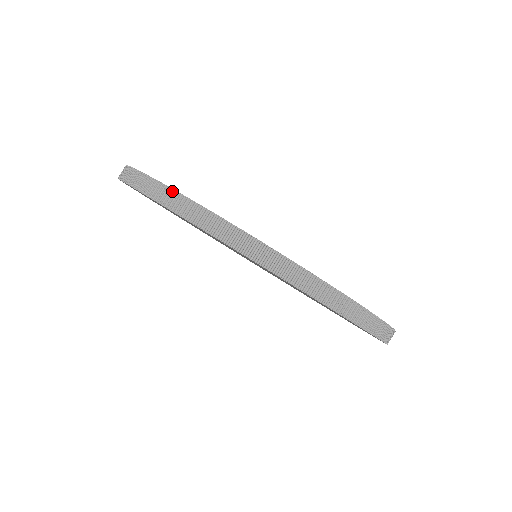
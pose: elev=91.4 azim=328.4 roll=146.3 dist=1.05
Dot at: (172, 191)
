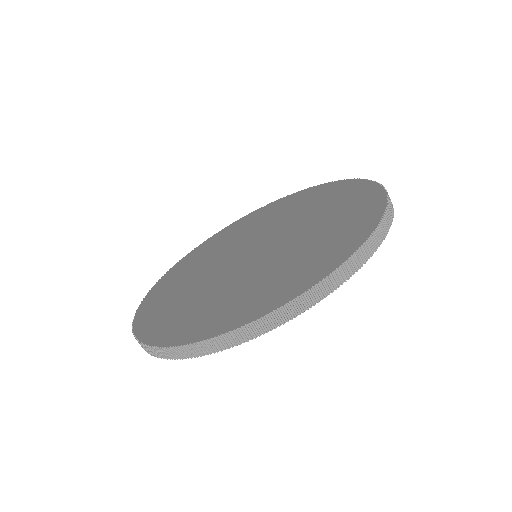
Dot at: (133, 330)
